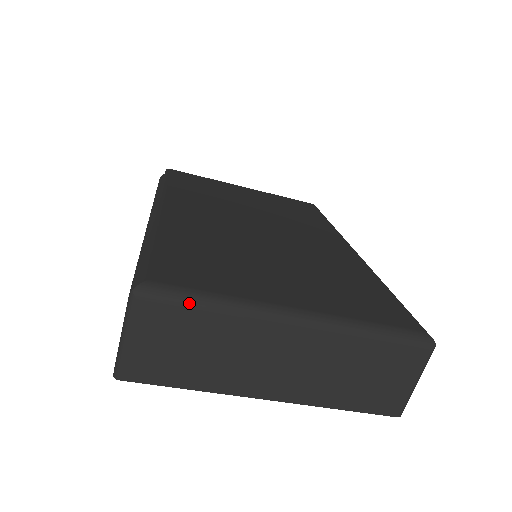
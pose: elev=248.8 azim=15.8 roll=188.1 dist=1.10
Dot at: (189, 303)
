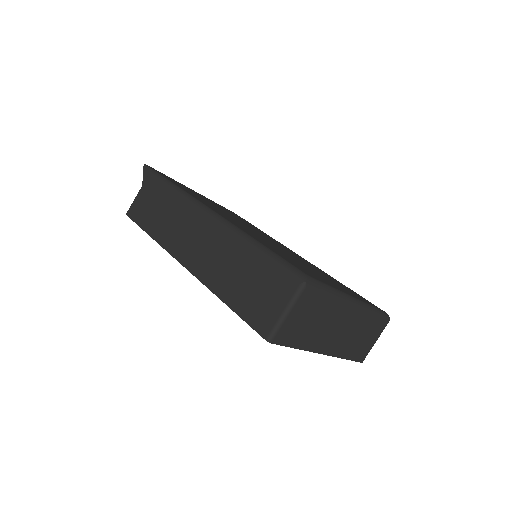
Dot at: (324, 291)
